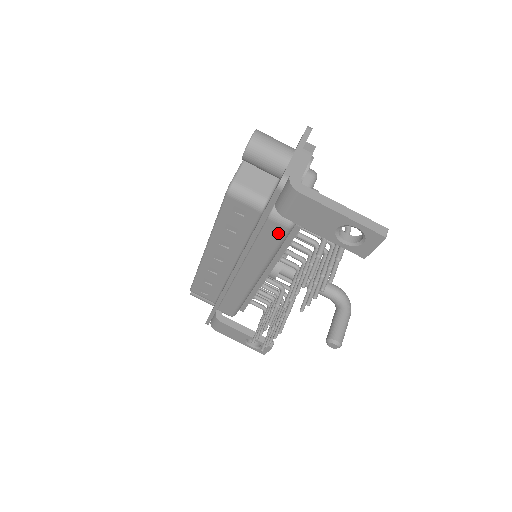
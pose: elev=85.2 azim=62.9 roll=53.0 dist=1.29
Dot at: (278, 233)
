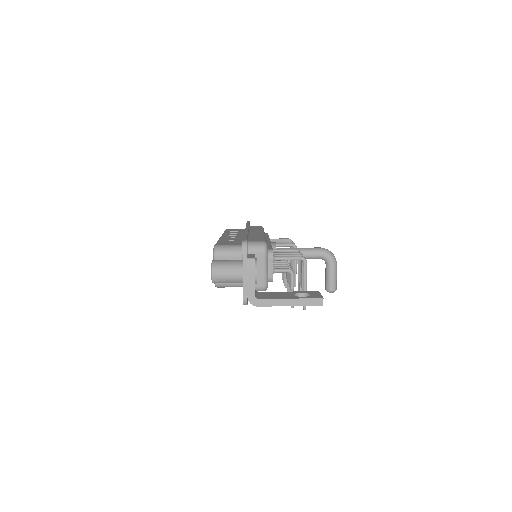
Dot at: occluded
